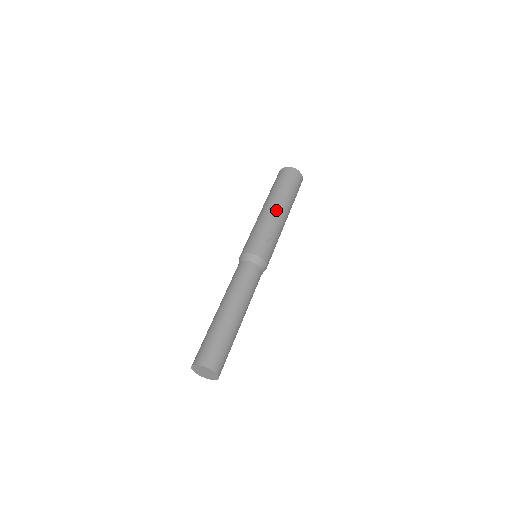
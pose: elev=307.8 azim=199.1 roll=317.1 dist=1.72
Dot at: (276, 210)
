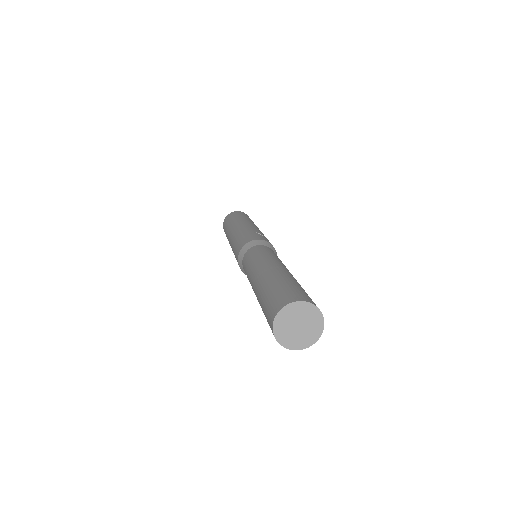
Dot at: (244, 224)
